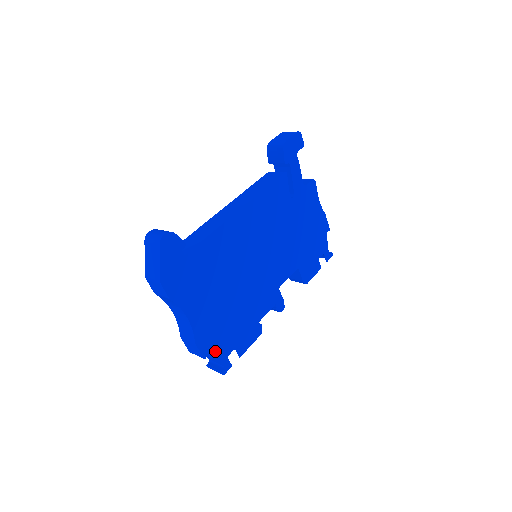
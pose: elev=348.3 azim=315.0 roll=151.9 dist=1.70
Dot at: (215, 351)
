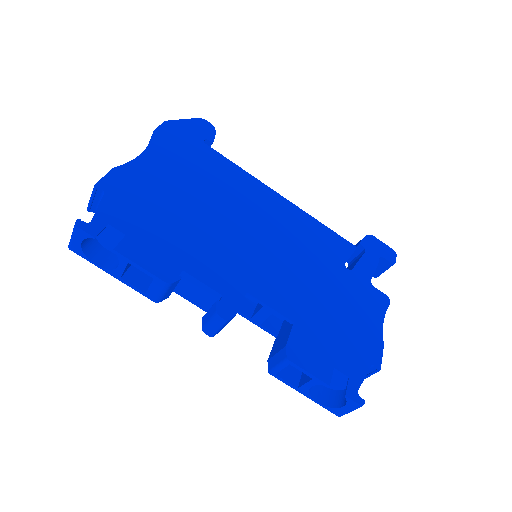
Dot at: (111, 201)
